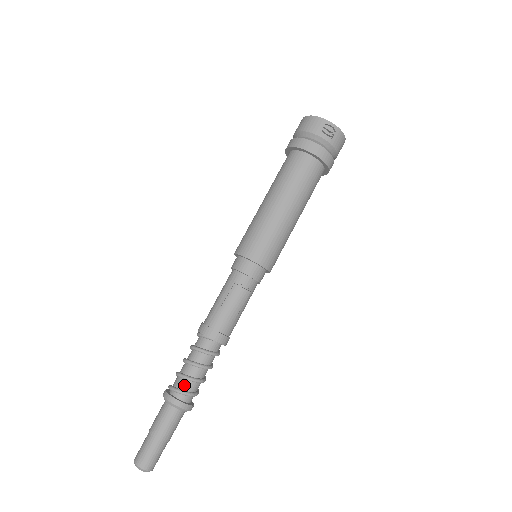
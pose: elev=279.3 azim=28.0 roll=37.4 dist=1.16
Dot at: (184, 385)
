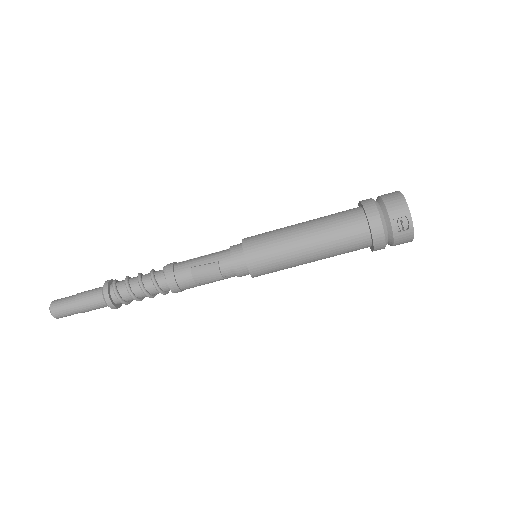
Dot at: (122, 291)
